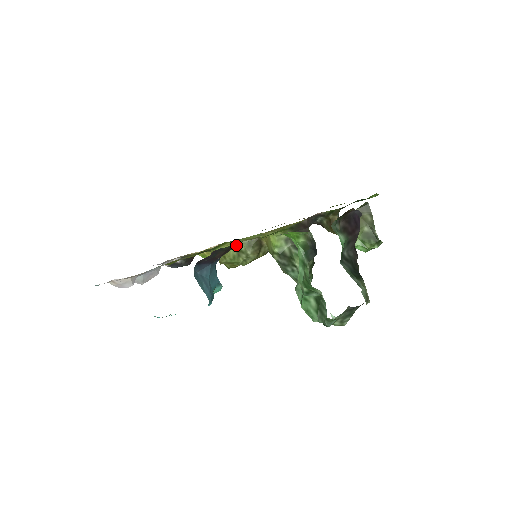
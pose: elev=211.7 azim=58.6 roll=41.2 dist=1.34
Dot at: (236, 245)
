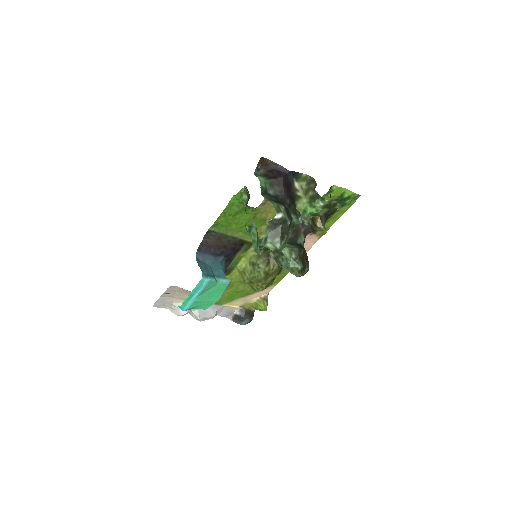
Dot at: (229, 238)
